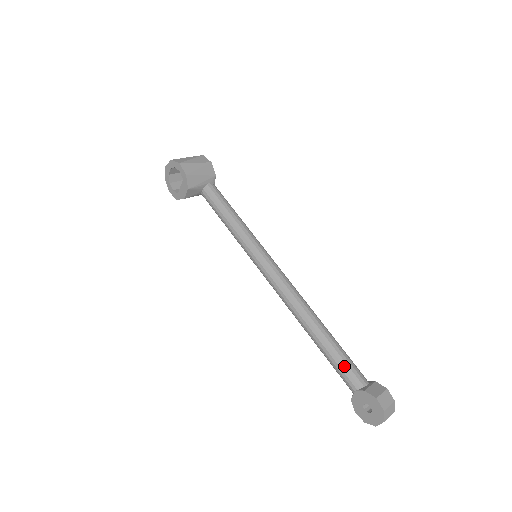
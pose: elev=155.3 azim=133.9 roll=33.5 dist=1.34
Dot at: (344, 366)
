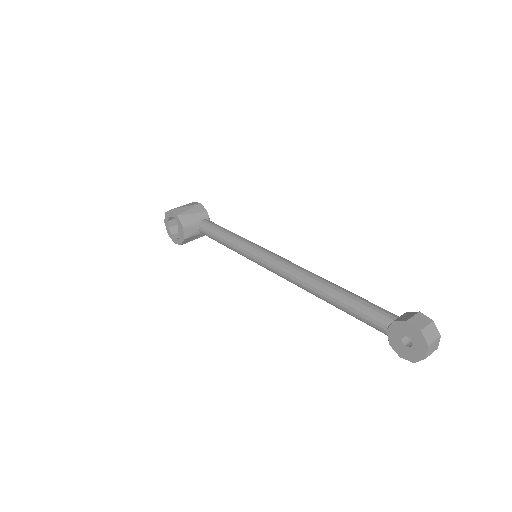
Dot at: (365, 310)
